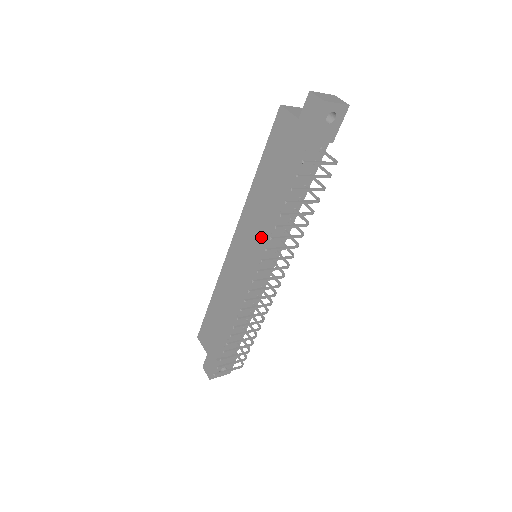
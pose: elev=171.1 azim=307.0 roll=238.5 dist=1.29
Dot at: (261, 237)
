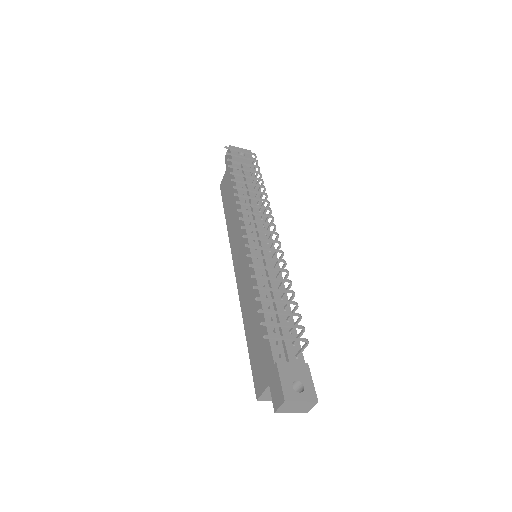
Dot at: (242, 224)
